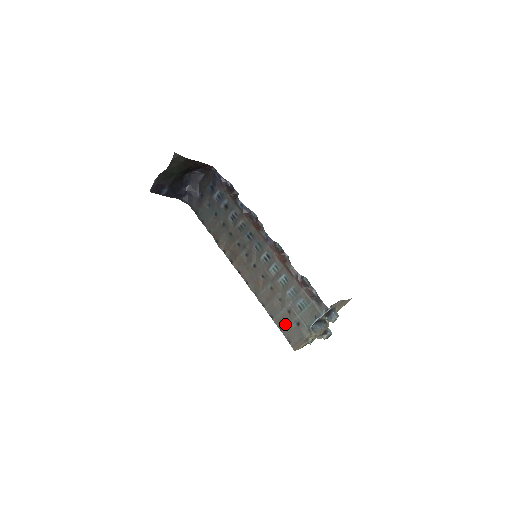
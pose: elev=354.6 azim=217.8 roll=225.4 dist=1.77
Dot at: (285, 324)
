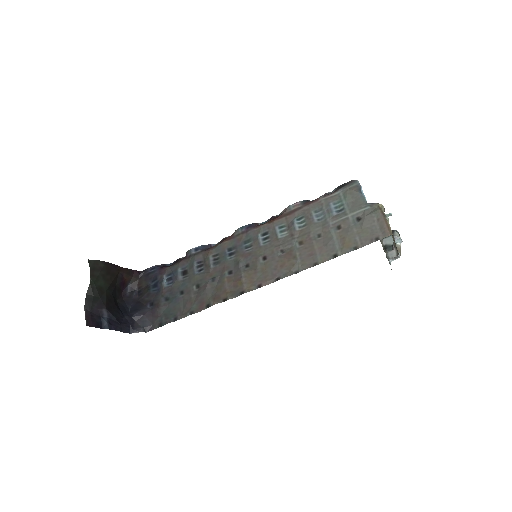
Dot at: (351, 238)
